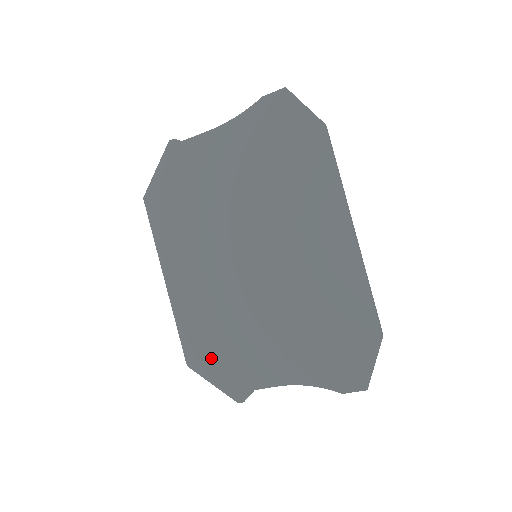
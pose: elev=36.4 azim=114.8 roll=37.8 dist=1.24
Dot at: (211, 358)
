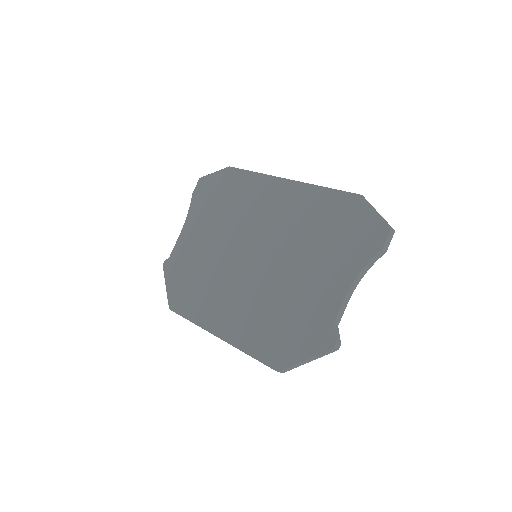
Dot at: (287, 344)
